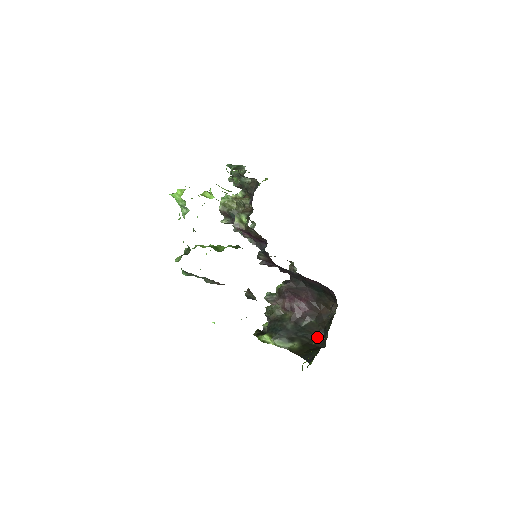
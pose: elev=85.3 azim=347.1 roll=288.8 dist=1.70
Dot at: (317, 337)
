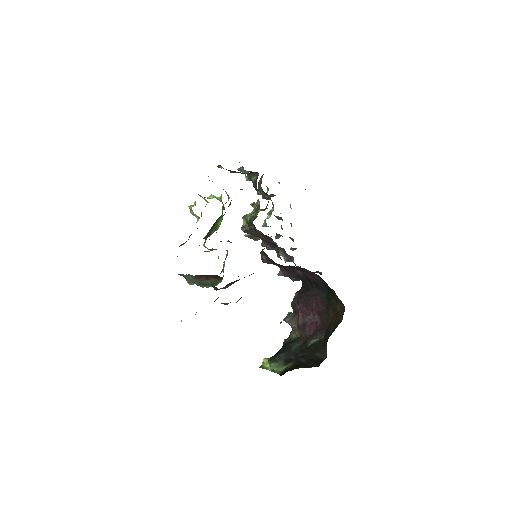
Dot at: (318, 357)
